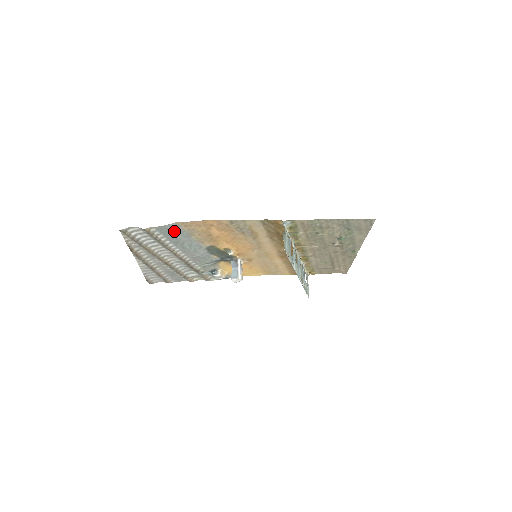
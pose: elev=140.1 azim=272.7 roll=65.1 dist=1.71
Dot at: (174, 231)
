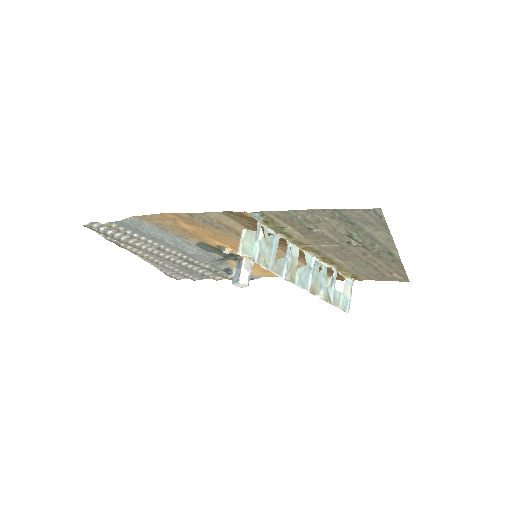
Dot at: (140, 226)
